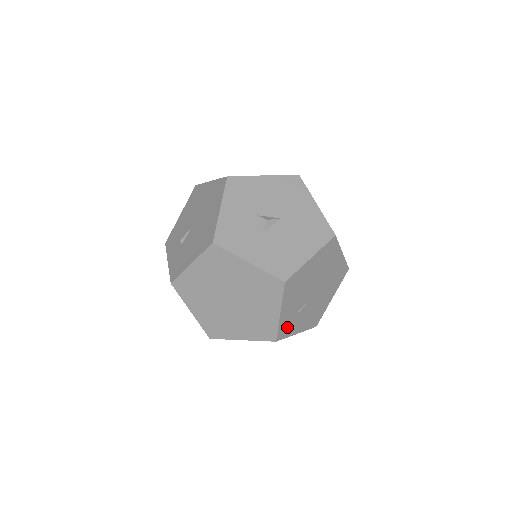
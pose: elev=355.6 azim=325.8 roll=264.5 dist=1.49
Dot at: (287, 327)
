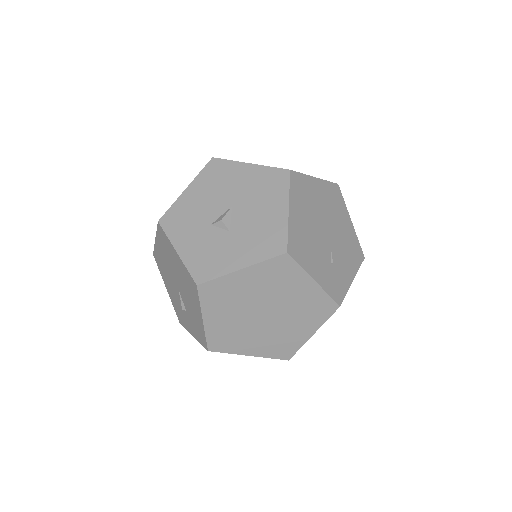
Dot at: (336, 285)
